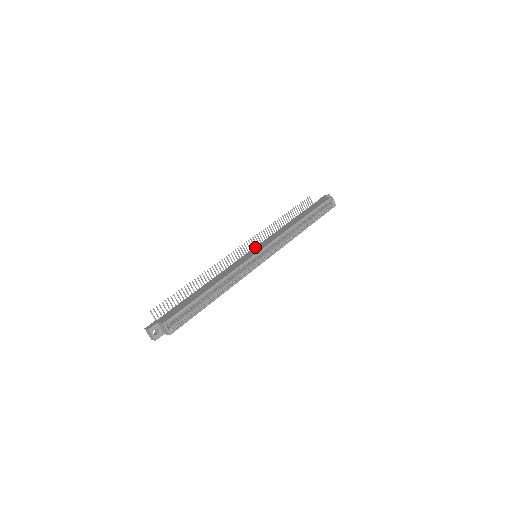
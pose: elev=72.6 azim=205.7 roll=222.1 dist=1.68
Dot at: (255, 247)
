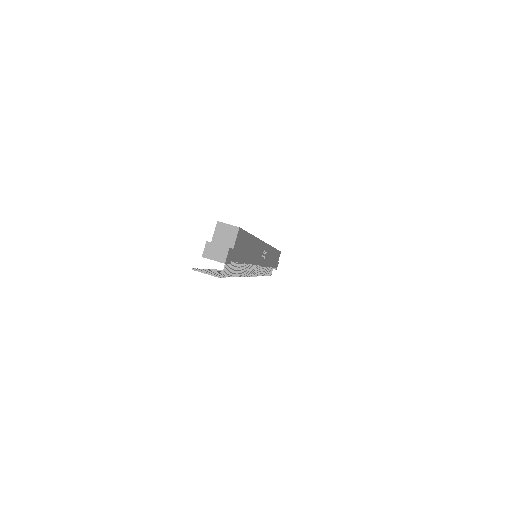
Dot at: occluded
